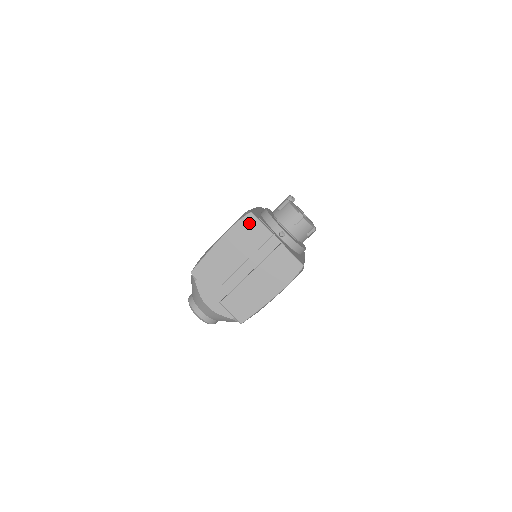
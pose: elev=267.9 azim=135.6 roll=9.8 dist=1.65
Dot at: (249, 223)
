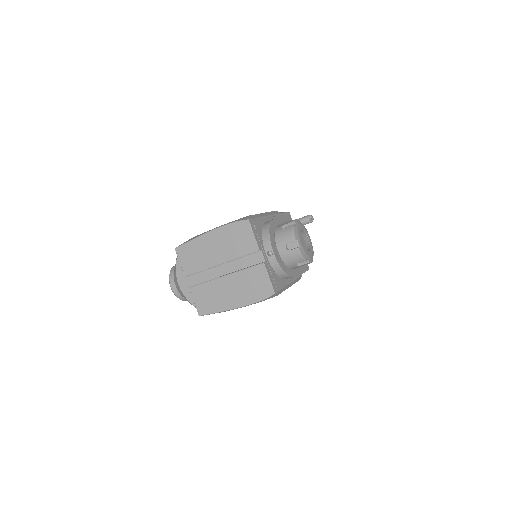
Dot at: (242, 229)
